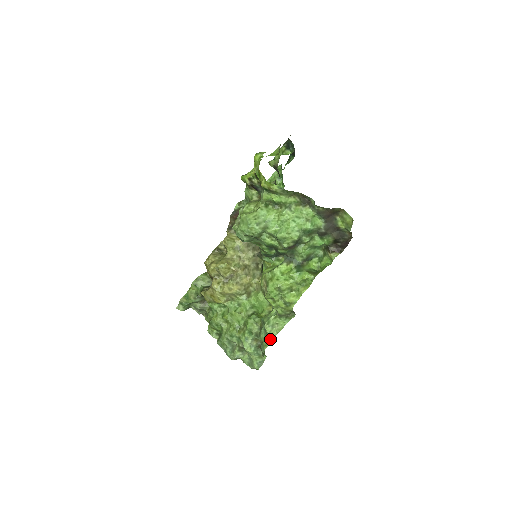
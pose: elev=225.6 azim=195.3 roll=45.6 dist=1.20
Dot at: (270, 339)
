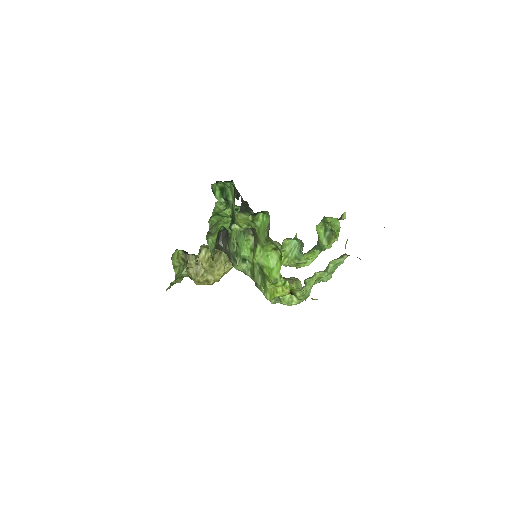
Dot at: occluded
